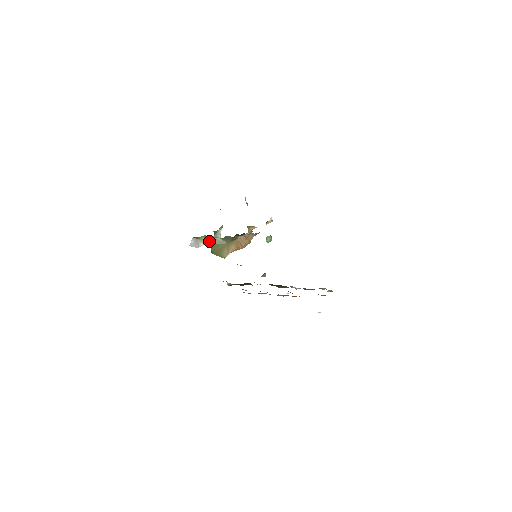
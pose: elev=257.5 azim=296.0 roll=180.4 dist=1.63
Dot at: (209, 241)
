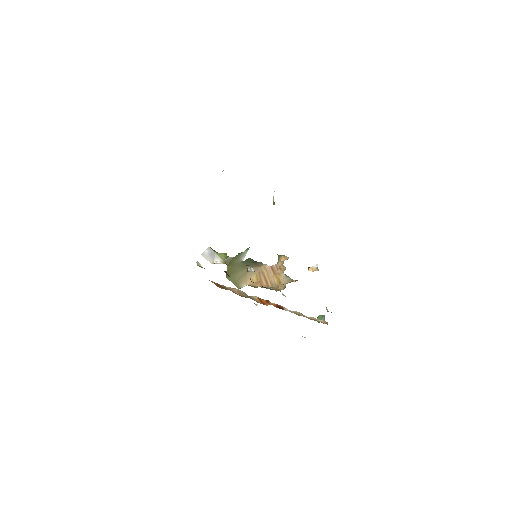
Dot at: (228, 260)
